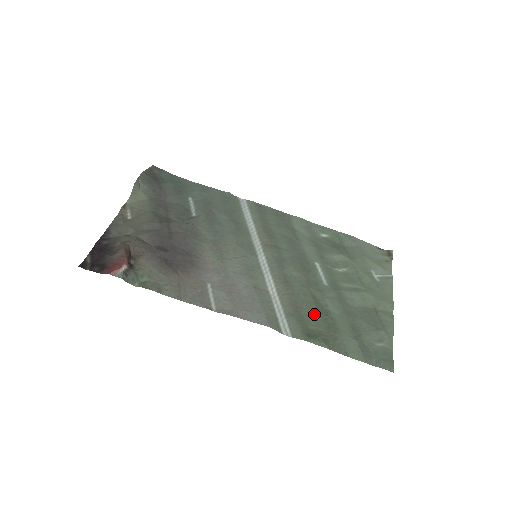
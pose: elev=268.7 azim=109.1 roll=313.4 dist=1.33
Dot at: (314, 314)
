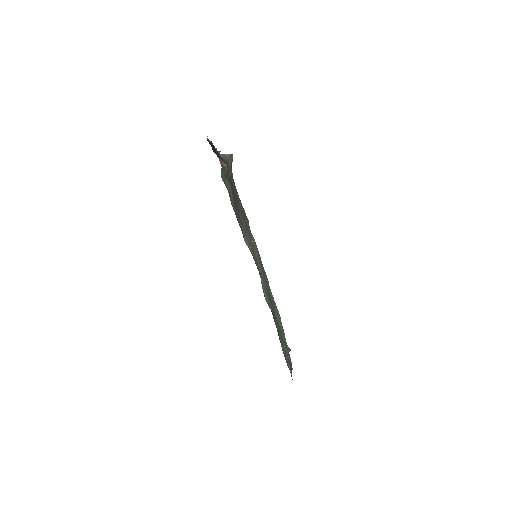
Dot at: occluded
